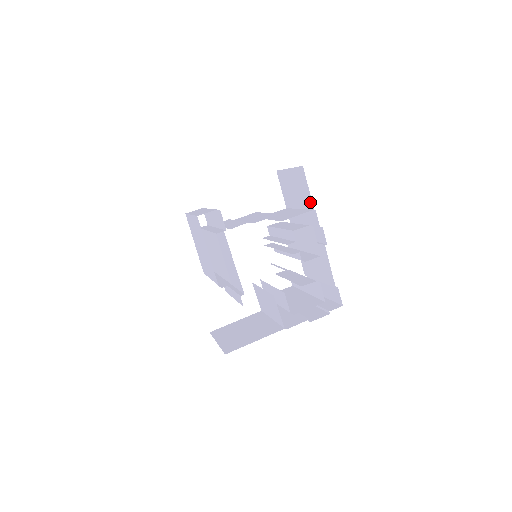
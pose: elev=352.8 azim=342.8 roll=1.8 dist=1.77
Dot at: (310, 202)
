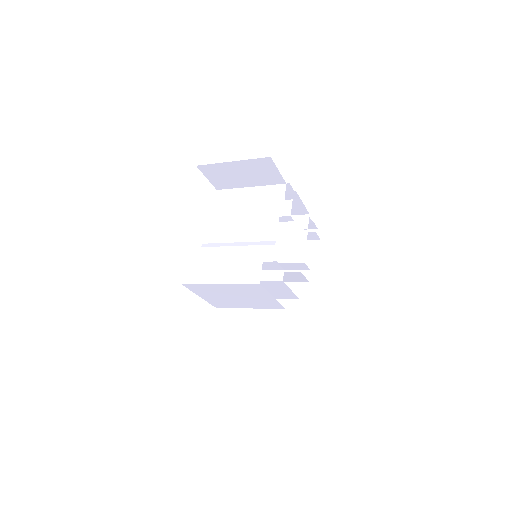
Dot at: (279, 180)
